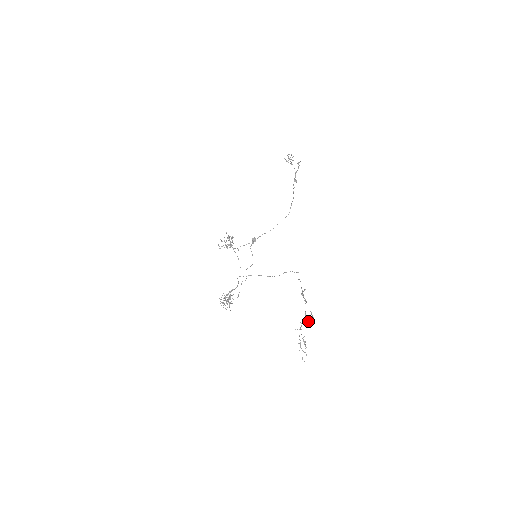
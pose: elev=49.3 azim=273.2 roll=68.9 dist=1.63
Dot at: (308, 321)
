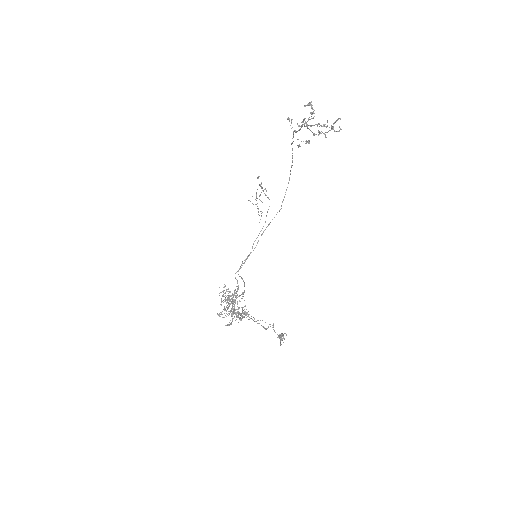
Dot at: occluded
